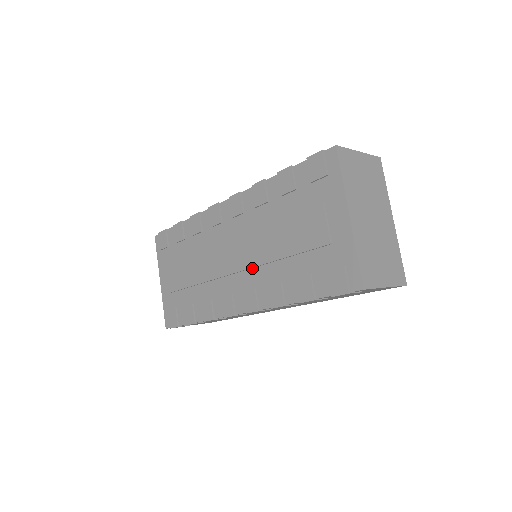
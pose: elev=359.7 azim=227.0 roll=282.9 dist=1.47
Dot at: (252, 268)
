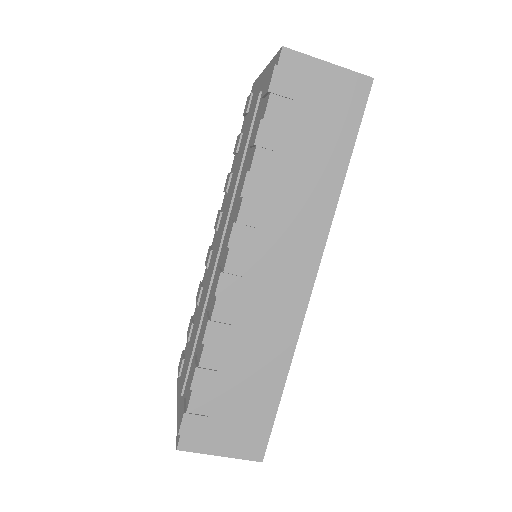
Dot at: (229, 218)
